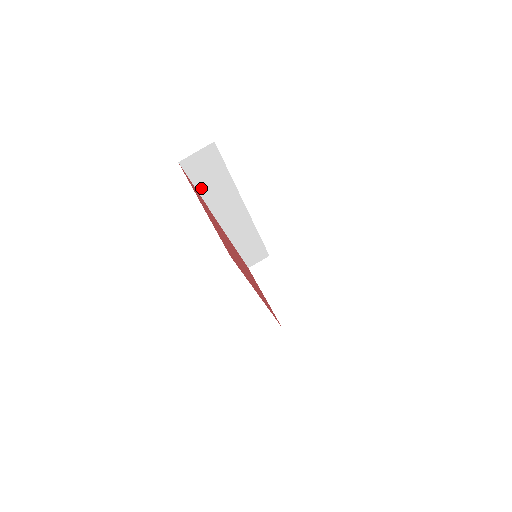
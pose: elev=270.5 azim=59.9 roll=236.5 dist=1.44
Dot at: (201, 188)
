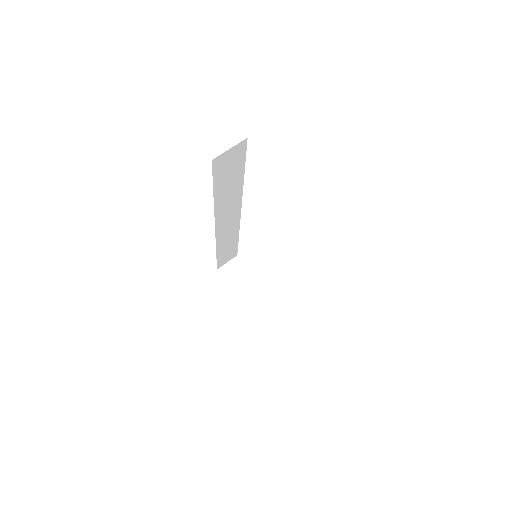
Dot at: (217, 187)
